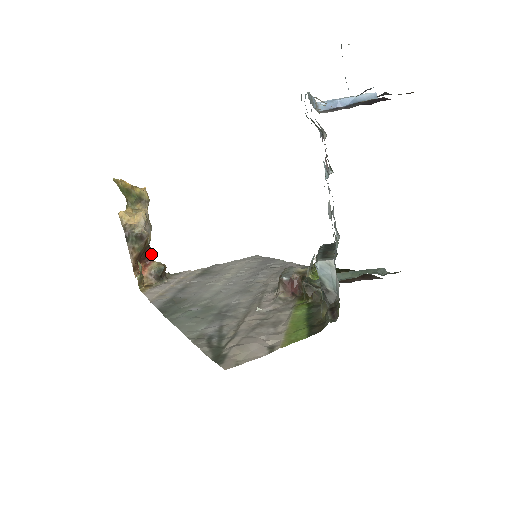
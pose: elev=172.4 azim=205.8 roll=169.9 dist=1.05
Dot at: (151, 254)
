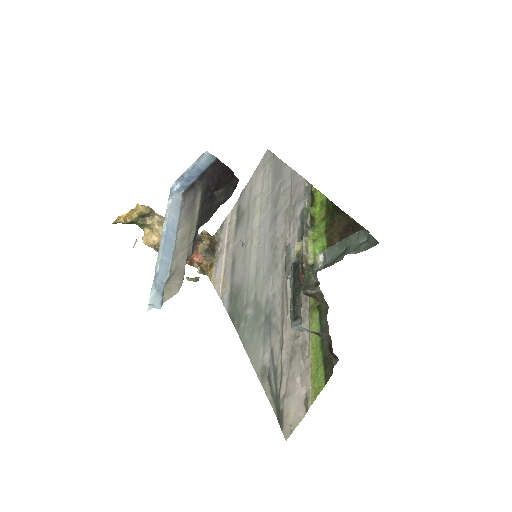
Dot at: occluded
